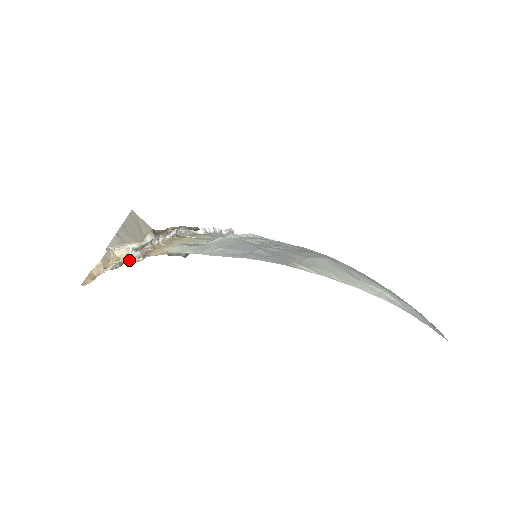
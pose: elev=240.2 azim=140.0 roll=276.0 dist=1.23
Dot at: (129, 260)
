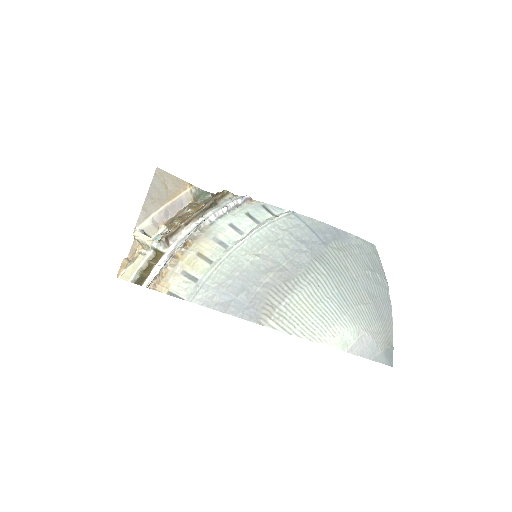
Dot at: (148, 264)
